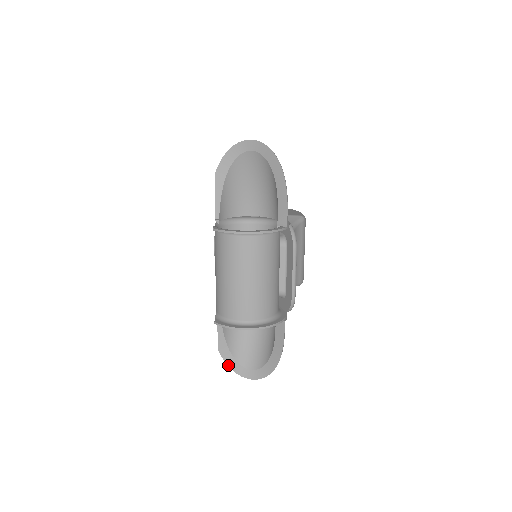
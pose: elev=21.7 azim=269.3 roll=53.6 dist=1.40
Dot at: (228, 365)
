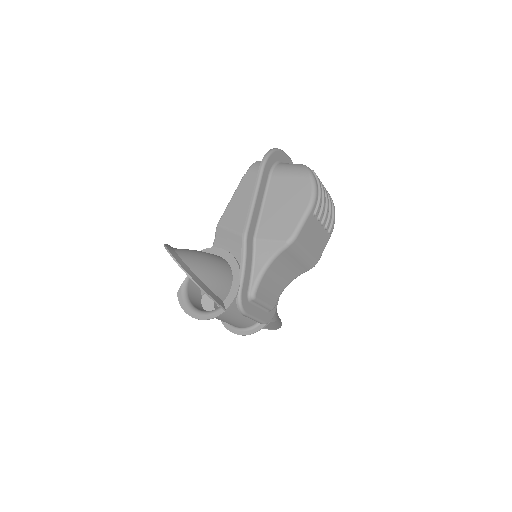
Dot at: occluded
